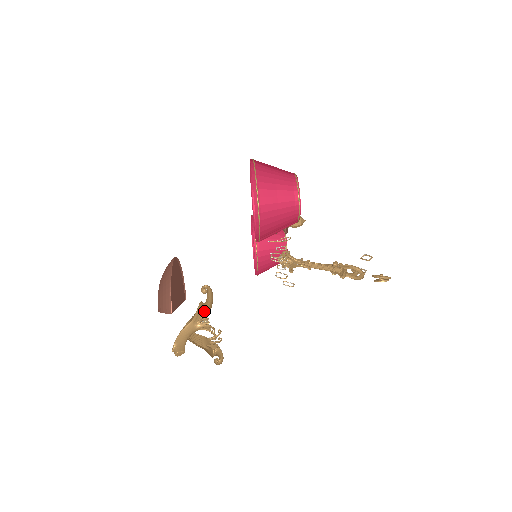
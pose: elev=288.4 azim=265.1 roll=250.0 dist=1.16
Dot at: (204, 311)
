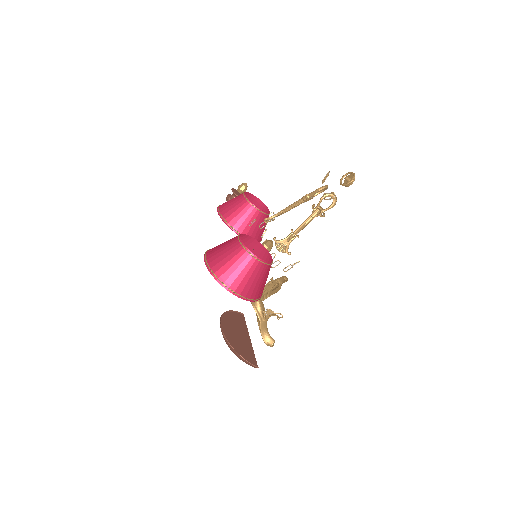
Dot at: (260, 308)
